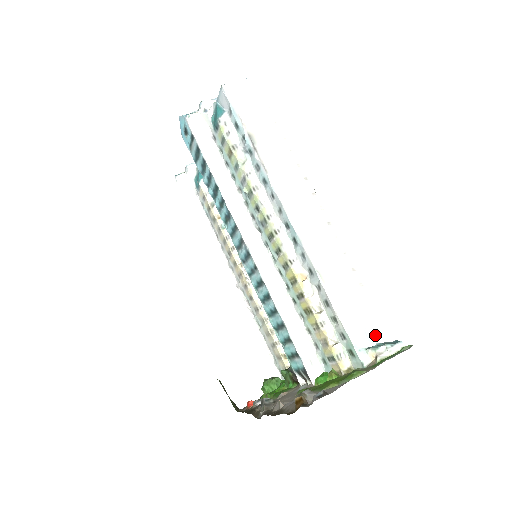
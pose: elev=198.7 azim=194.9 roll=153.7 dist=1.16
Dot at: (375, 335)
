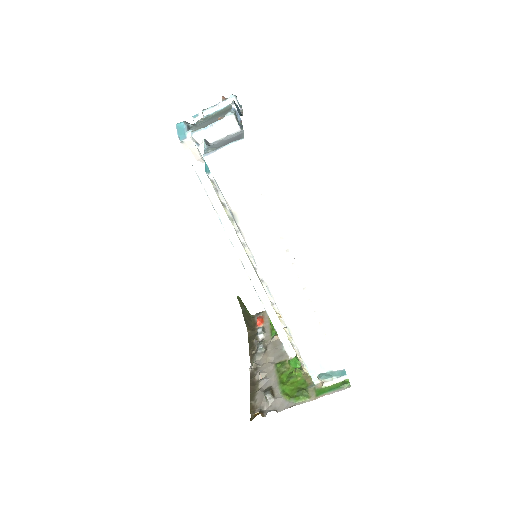
Dot at: (328, 366)
